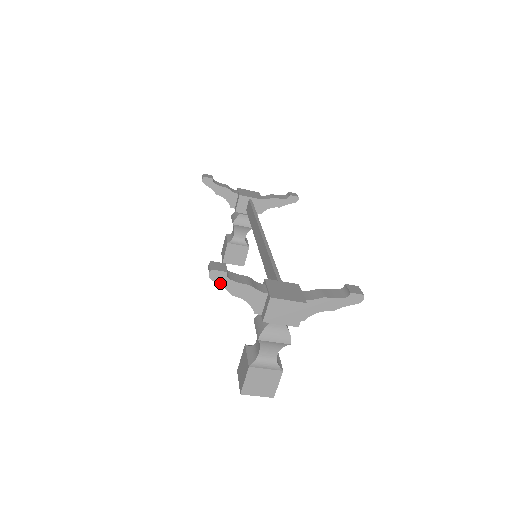
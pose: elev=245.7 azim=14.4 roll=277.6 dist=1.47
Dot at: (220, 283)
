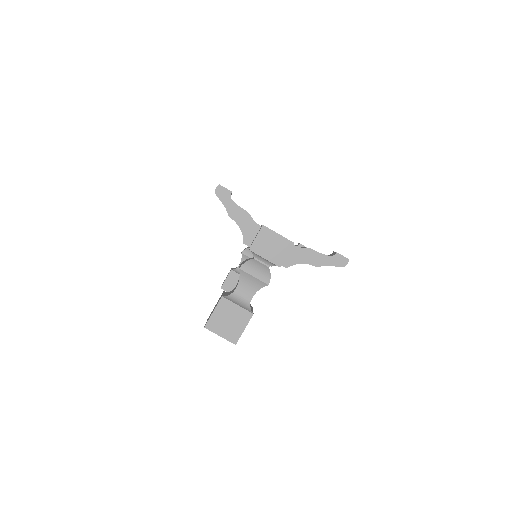
Dot at: (222, 200)
